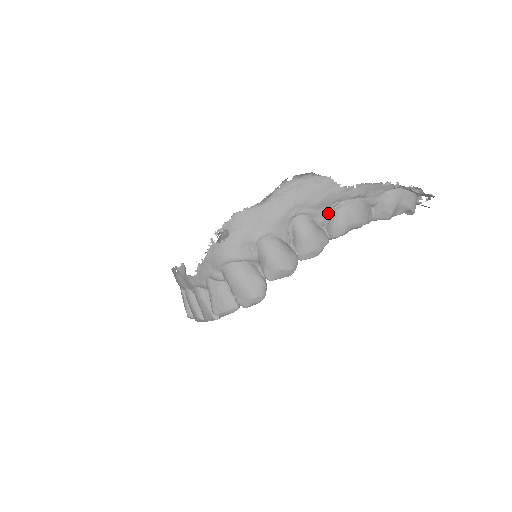
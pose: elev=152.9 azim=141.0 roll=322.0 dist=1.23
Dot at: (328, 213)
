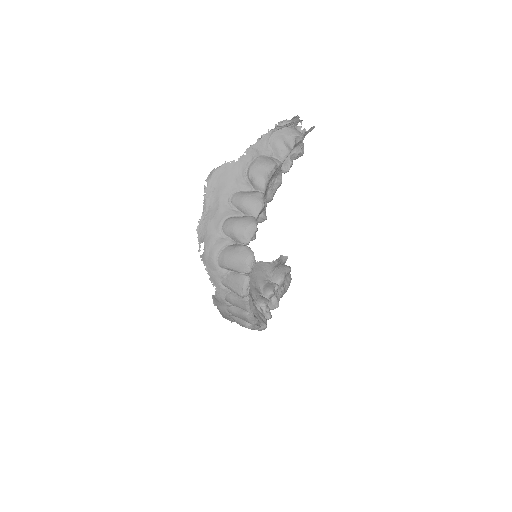
Dot at: (248, 181)
